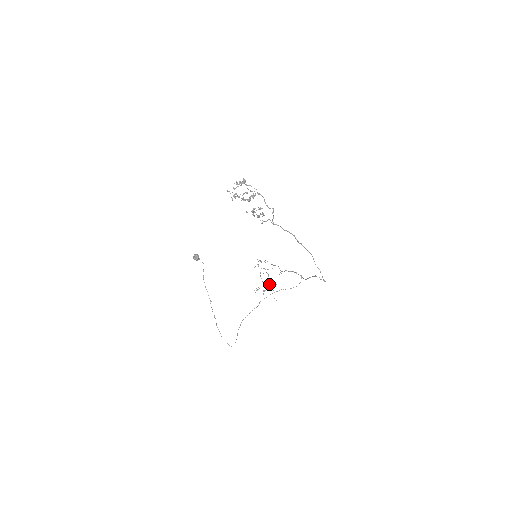
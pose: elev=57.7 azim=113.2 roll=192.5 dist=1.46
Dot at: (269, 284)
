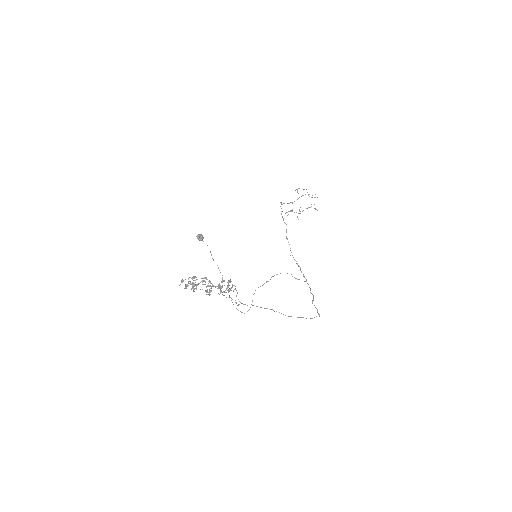
Dot at: (309, 194)
